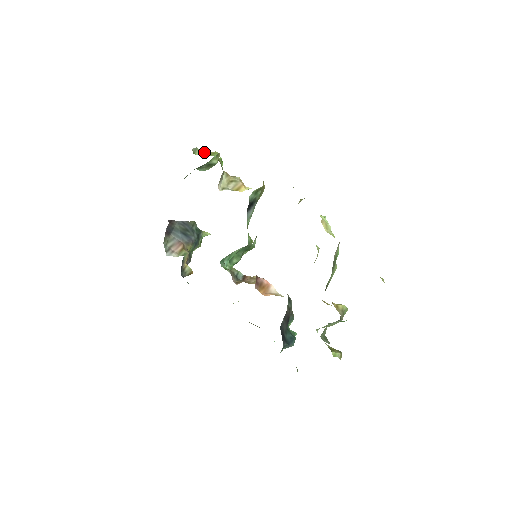
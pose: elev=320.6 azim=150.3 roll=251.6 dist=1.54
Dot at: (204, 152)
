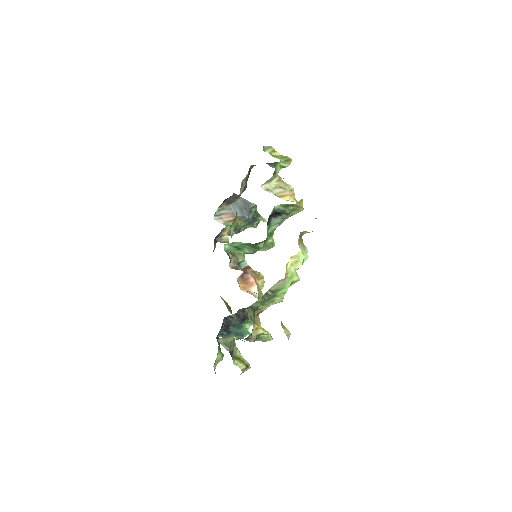
Dot at: (277, 153)
